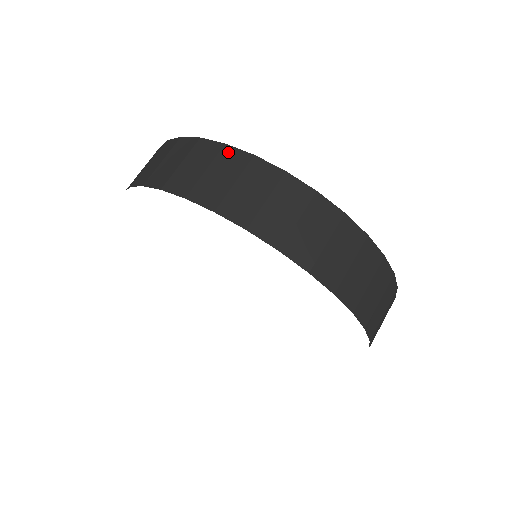
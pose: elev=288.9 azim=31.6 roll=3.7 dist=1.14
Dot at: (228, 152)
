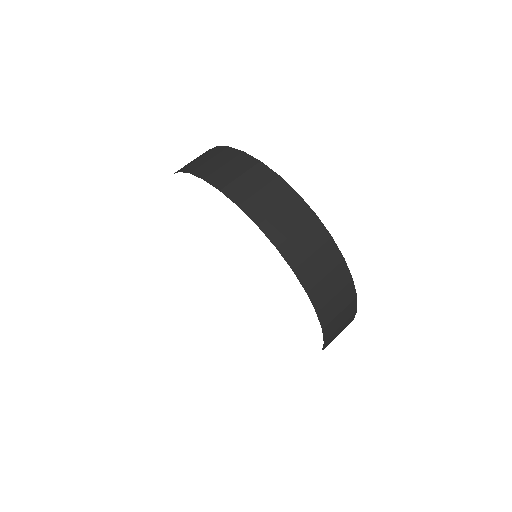
Dot at: (280, 183)
